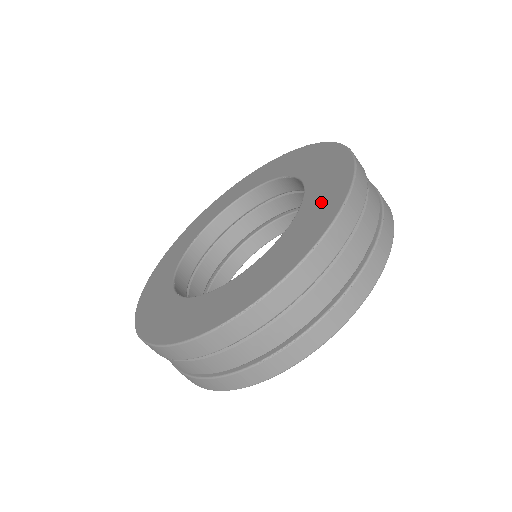
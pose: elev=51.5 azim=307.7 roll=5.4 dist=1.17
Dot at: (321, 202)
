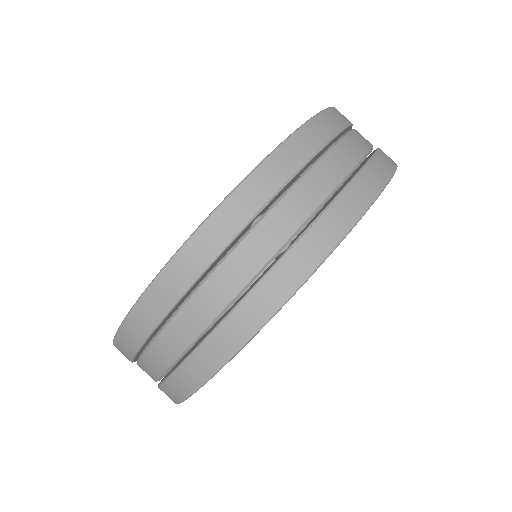
Dot at: occluded
